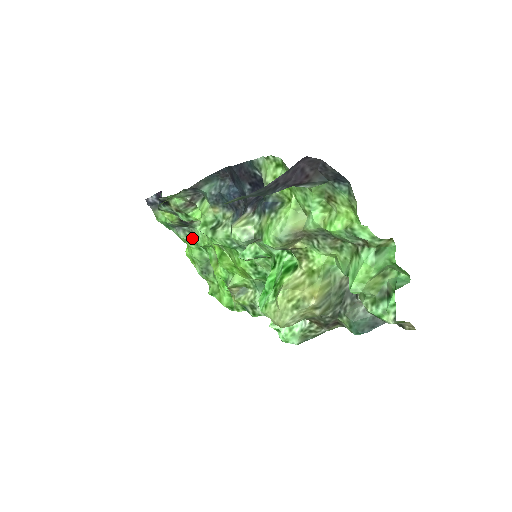
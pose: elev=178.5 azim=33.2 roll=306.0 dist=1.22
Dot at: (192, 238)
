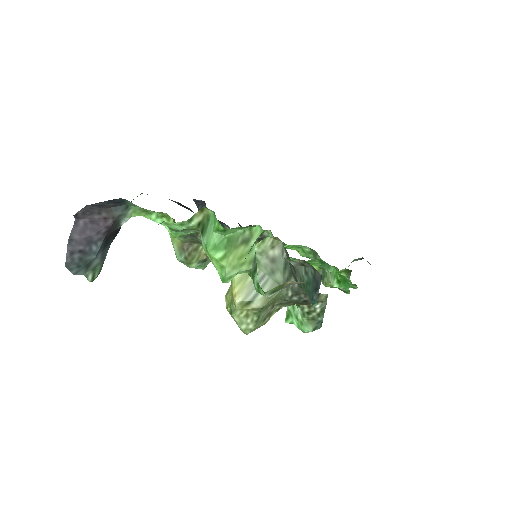
Dot at: (284, 243)
